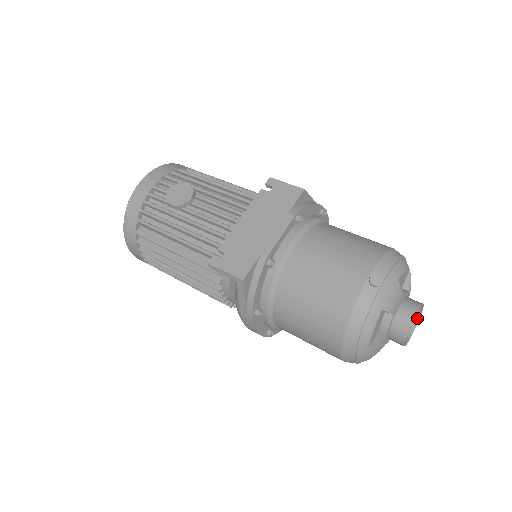
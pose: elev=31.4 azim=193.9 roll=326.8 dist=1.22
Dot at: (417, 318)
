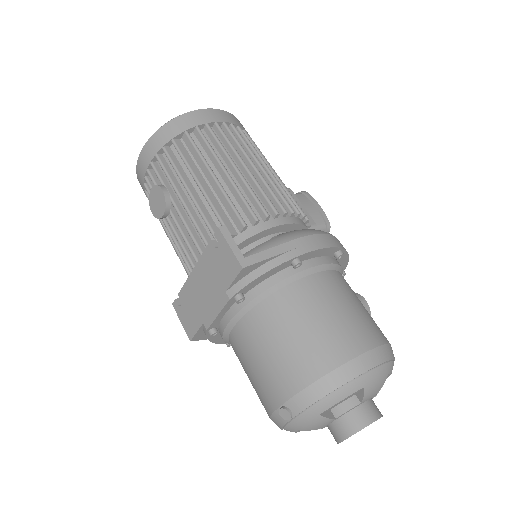
Dot at: occluded
